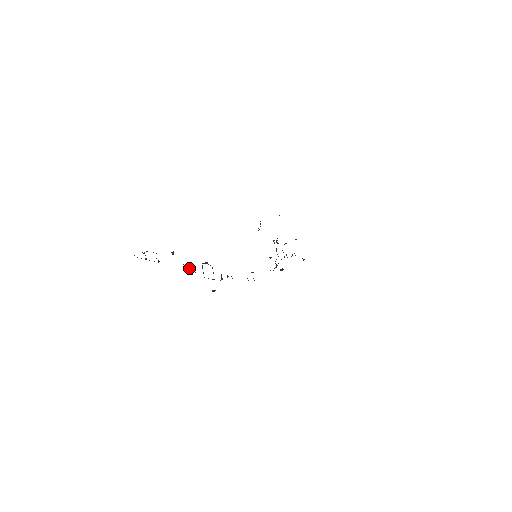
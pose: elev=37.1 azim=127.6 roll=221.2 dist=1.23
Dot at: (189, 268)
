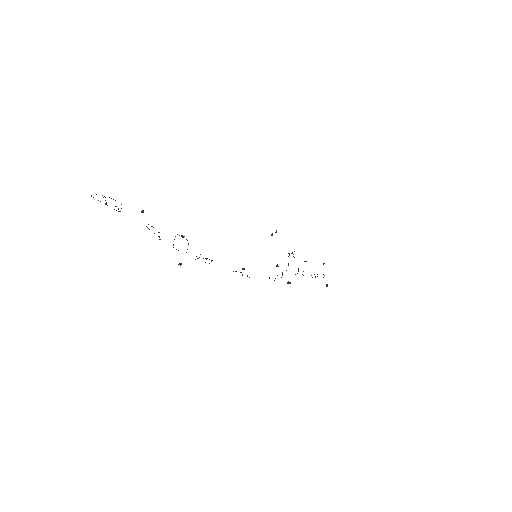
Dot at: occluded
